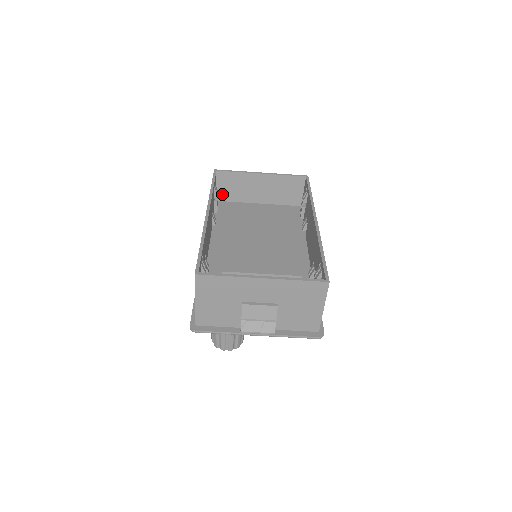
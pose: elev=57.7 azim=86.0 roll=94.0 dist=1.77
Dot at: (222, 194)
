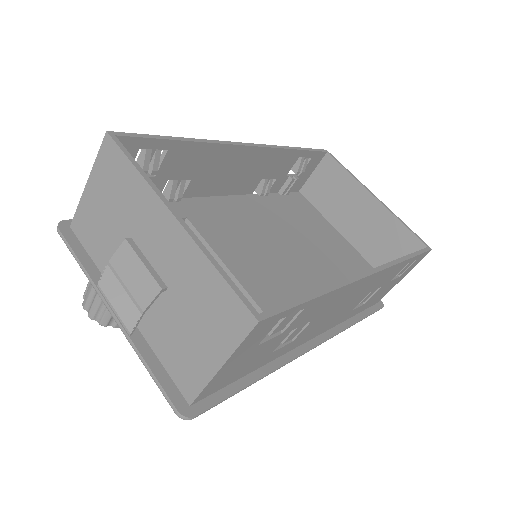
Dot at: (311, 188)
